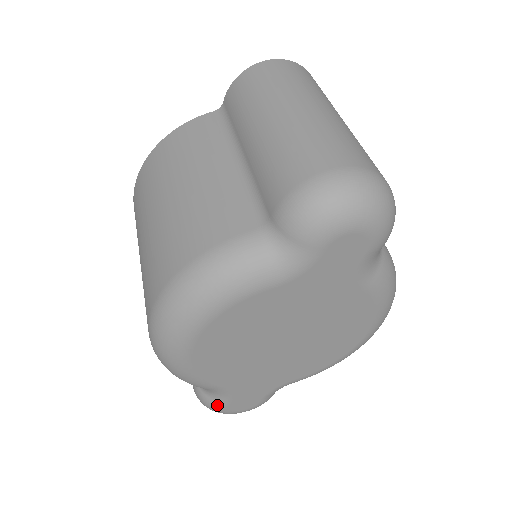
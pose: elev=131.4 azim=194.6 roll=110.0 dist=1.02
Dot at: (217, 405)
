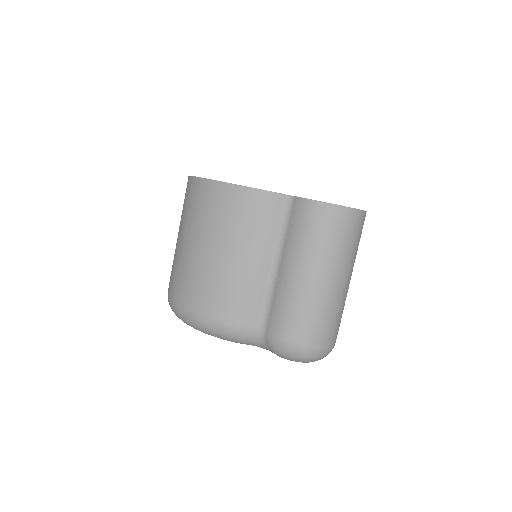
Dot at: occluded
